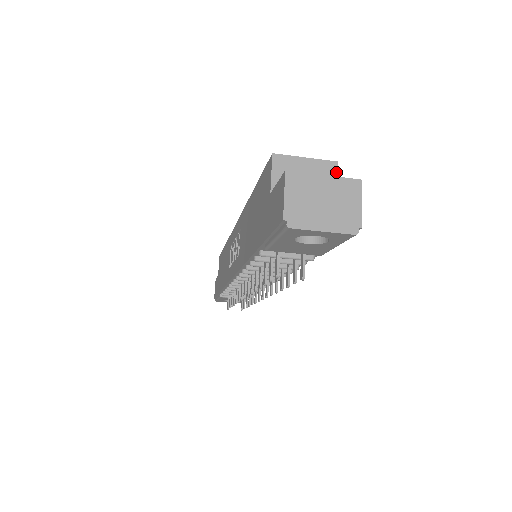
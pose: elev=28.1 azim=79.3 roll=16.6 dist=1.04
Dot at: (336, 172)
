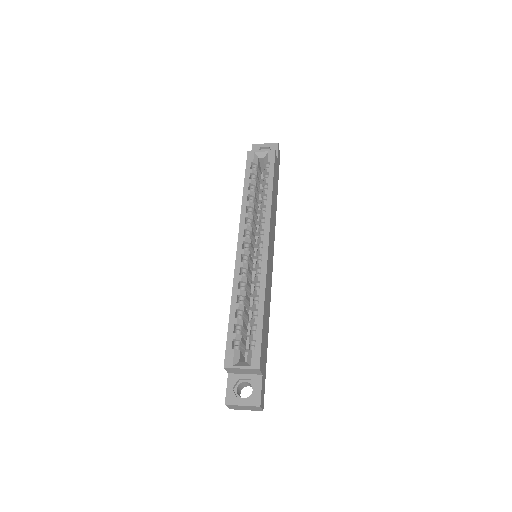
Dot at: (259, 371)
